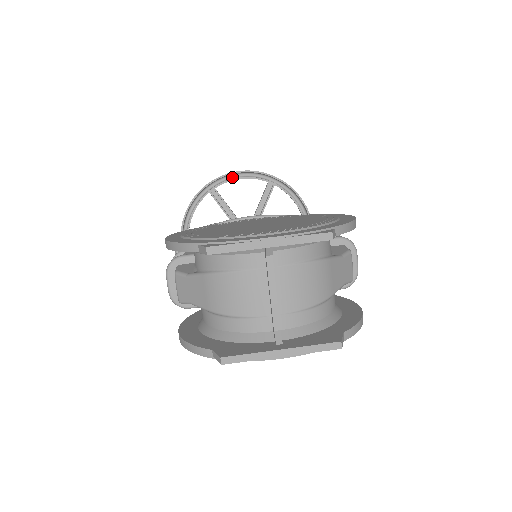
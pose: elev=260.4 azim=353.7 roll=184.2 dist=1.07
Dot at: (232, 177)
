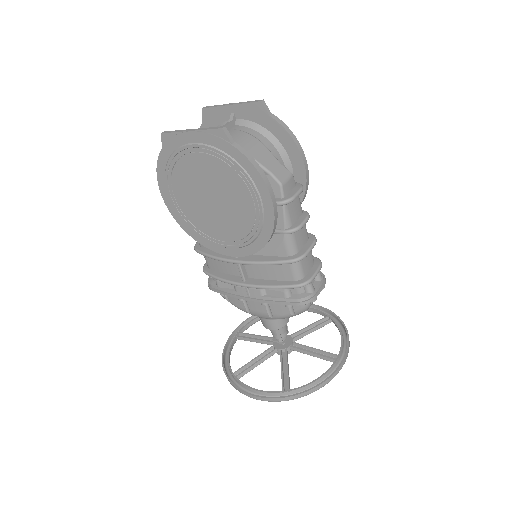
Dot at: occluded
